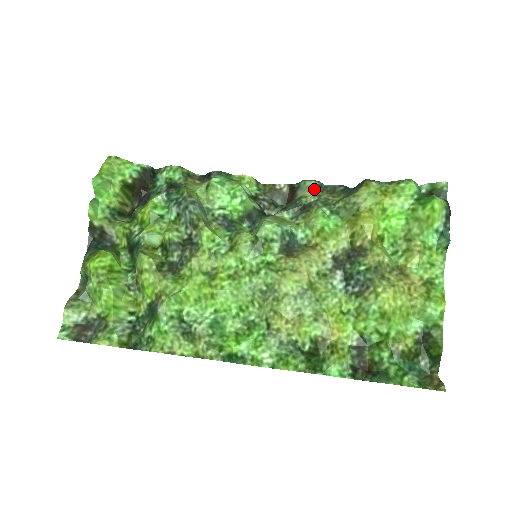
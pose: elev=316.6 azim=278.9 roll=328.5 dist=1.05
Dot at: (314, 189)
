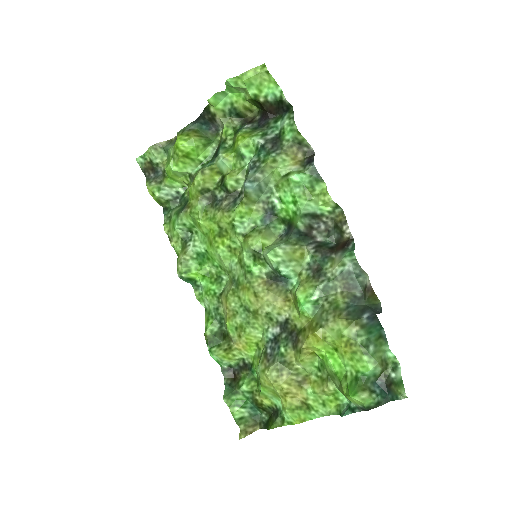
Dot at: (342, 270)
